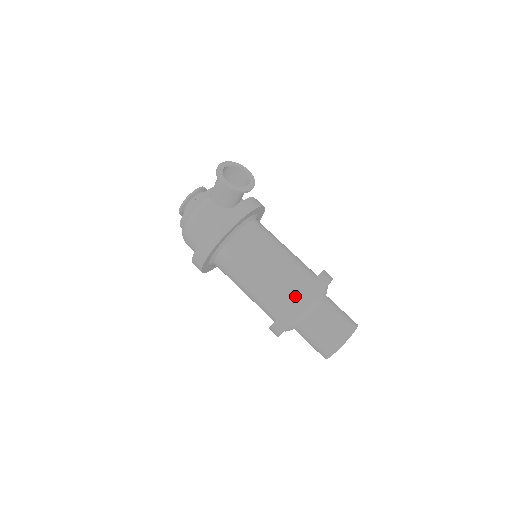
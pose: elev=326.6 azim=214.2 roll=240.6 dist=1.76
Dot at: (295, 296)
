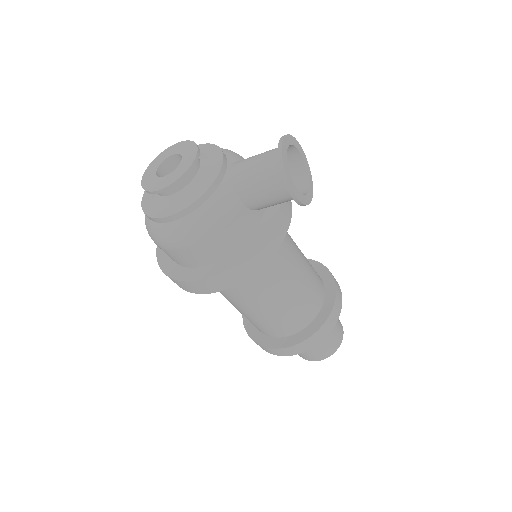
Dot at: (312, 319)
